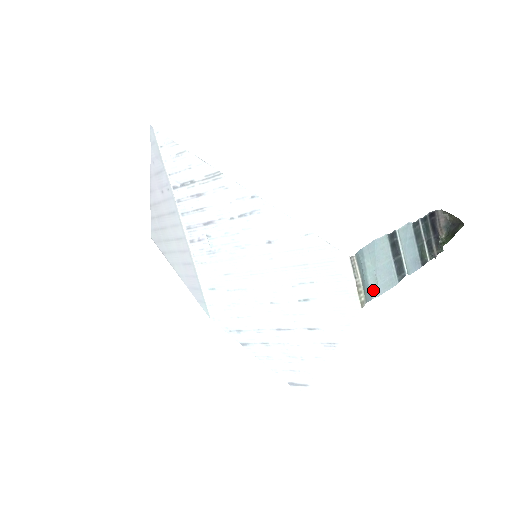
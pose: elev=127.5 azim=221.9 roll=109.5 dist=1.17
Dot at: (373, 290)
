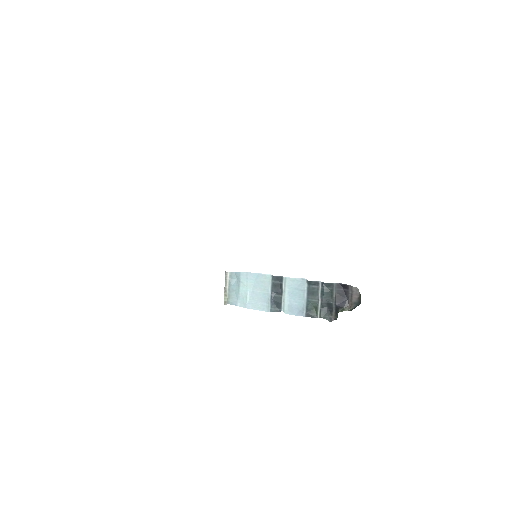
Dot at: (242, 301)
